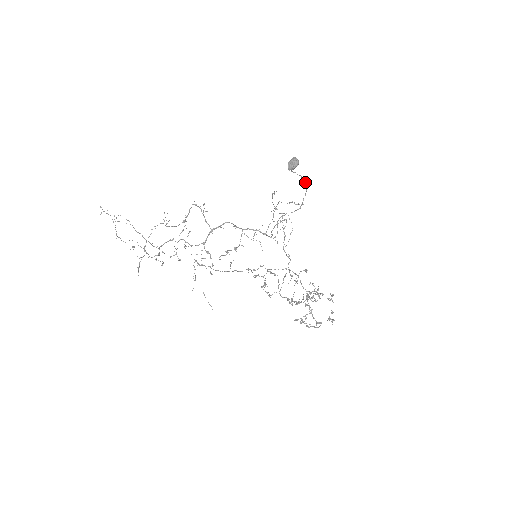
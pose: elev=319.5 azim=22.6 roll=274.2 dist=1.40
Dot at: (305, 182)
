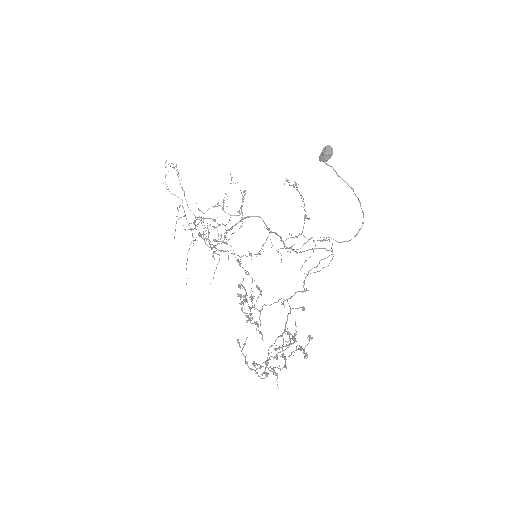
Dot at: (359, 202)
